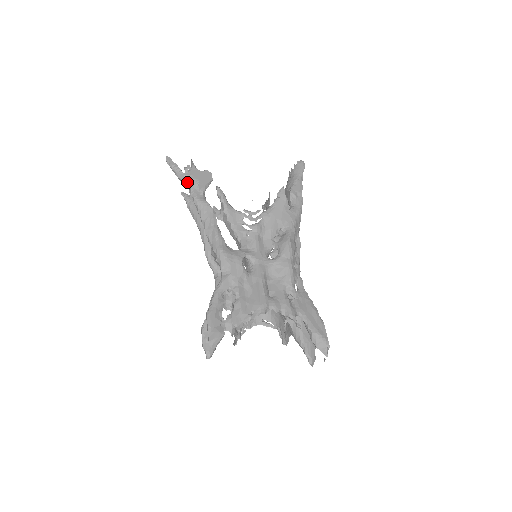
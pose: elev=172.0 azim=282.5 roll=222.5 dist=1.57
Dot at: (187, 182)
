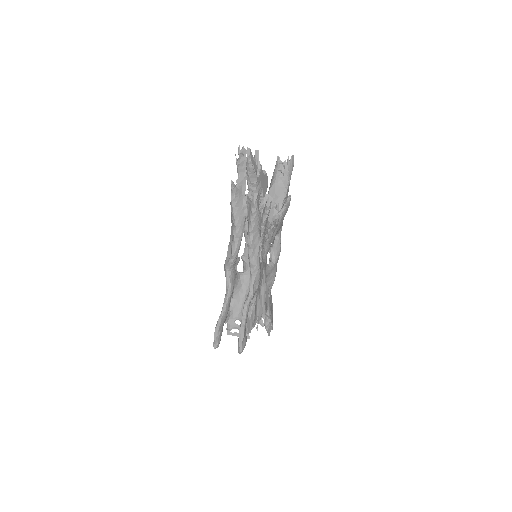
Dot at: (256, 189)
